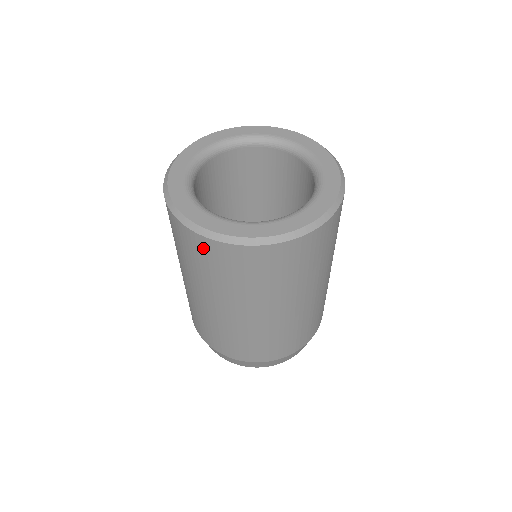
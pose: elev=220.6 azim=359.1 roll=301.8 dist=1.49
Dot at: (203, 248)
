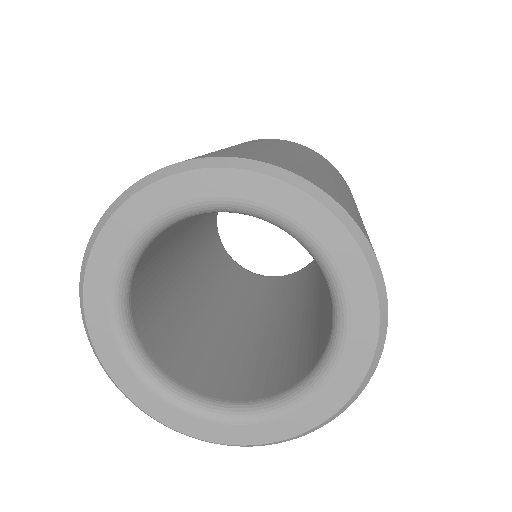
Dot at: occluded
